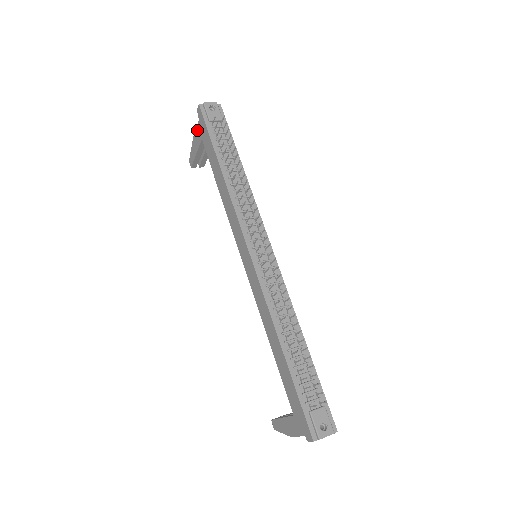
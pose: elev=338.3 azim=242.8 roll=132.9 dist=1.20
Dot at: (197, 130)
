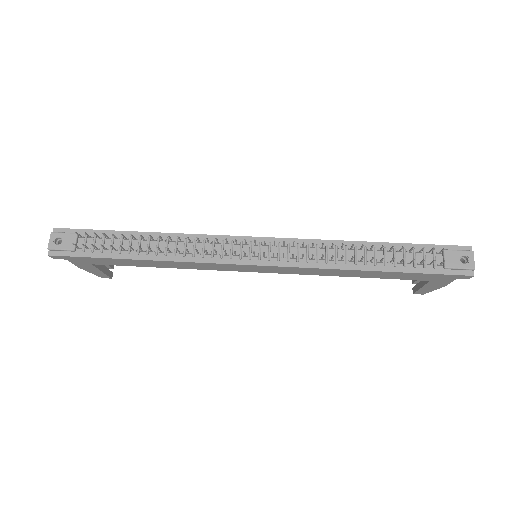
Dot at: (75, 263)
